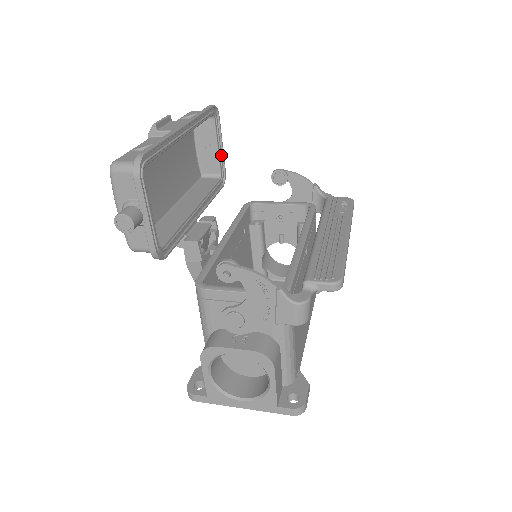
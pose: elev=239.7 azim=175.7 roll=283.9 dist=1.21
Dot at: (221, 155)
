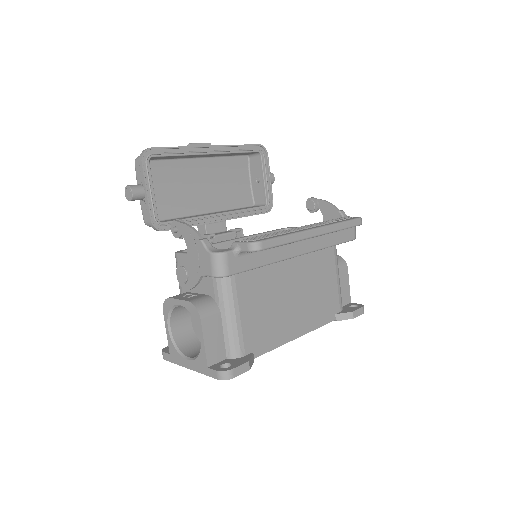
Dot at: (269, 187)
